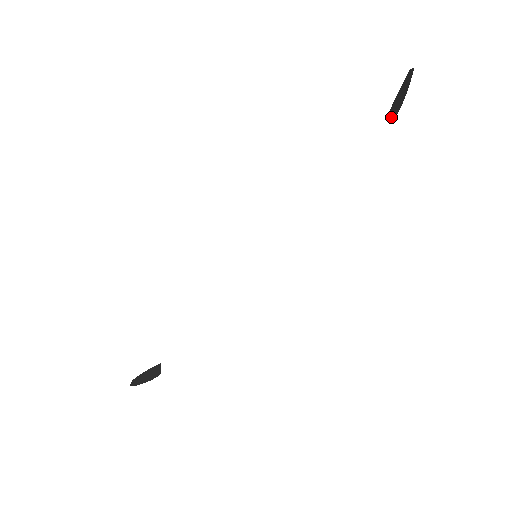
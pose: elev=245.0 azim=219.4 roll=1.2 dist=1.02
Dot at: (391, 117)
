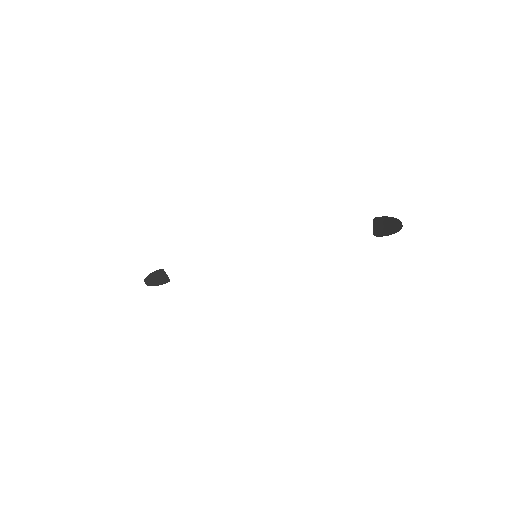
Dot at: (374, 230)
